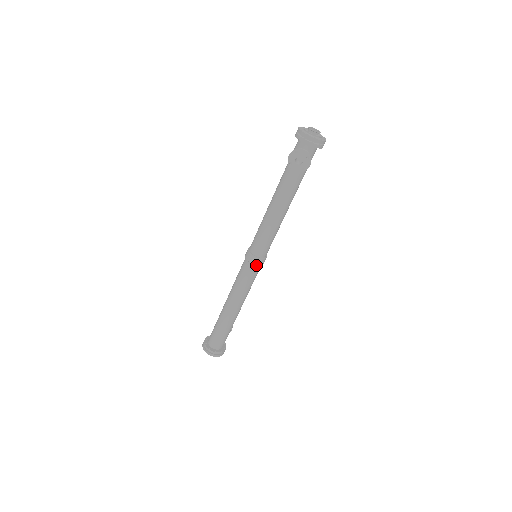
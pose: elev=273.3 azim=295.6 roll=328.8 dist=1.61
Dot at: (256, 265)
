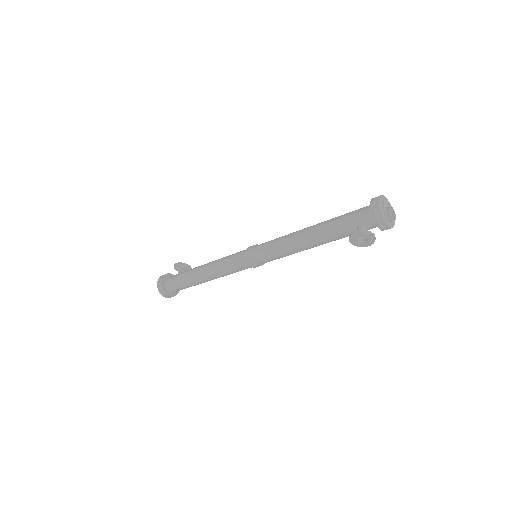
Dot at: (253, 266)
